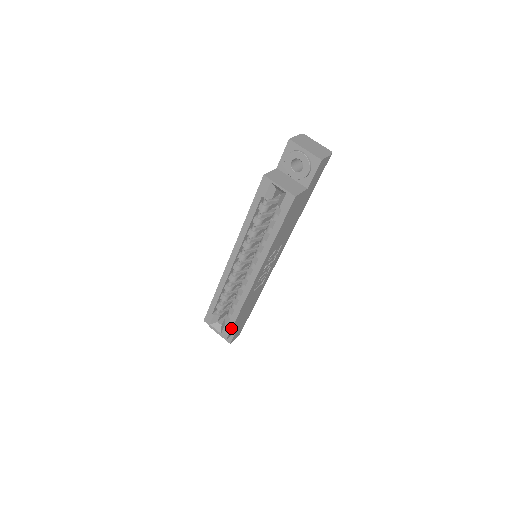
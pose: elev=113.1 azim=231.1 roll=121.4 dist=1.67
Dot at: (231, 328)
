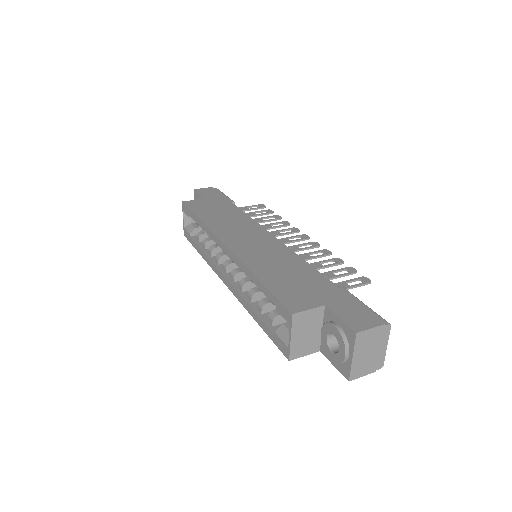
Dot at: (191, 242)
